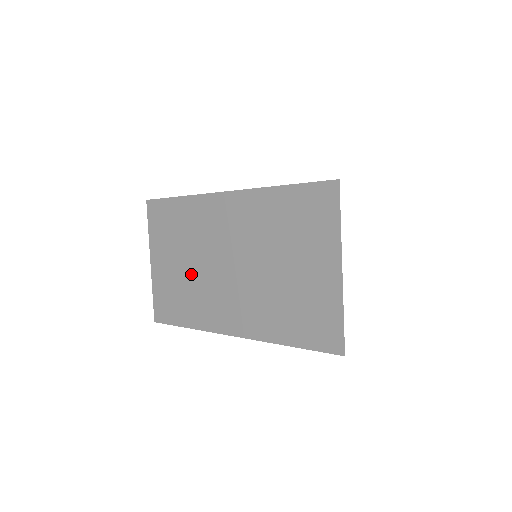
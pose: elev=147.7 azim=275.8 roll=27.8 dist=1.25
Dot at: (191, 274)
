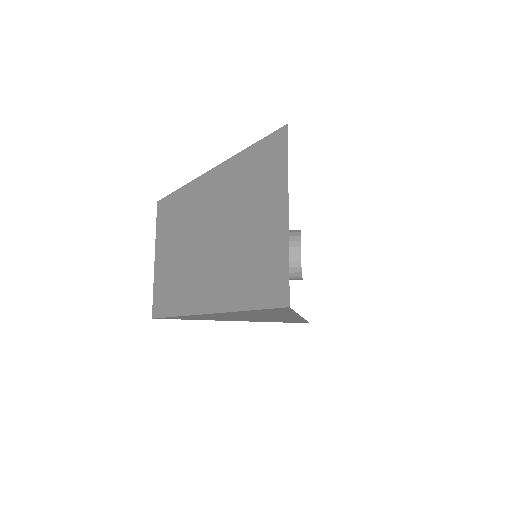
Dot at: (180, 260)
